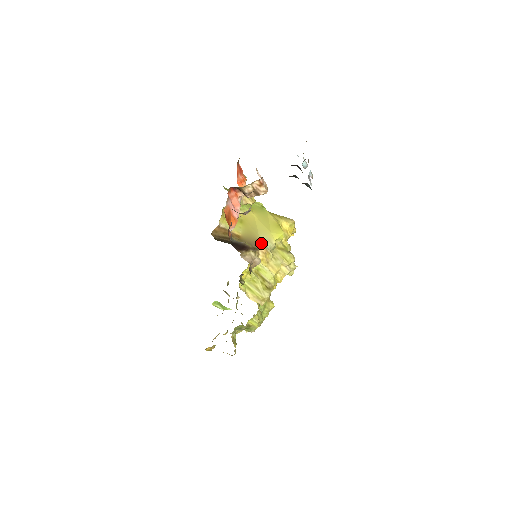
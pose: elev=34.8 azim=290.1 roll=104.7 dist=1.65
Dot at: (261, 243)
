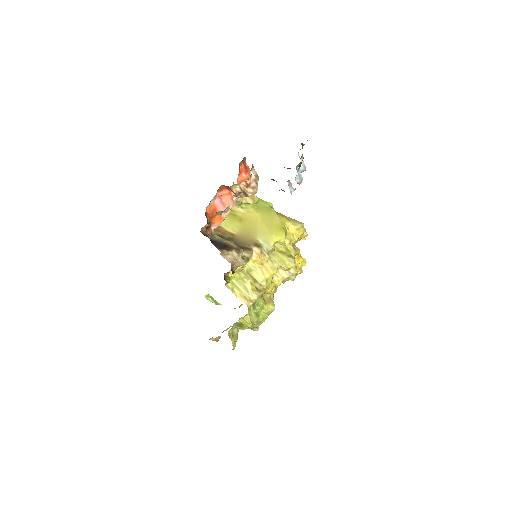
Dot at: (257, 244)
